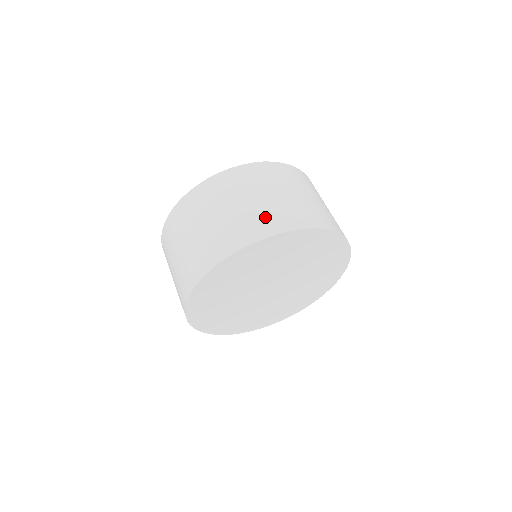
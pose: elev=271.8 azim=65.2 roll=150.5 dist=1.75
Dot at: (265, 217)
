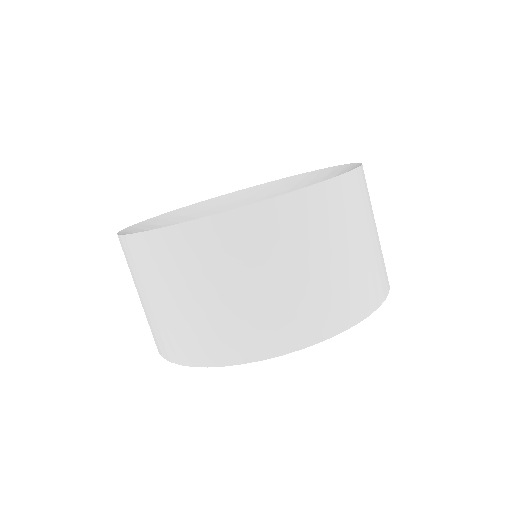
Dot at: (299, 314)
